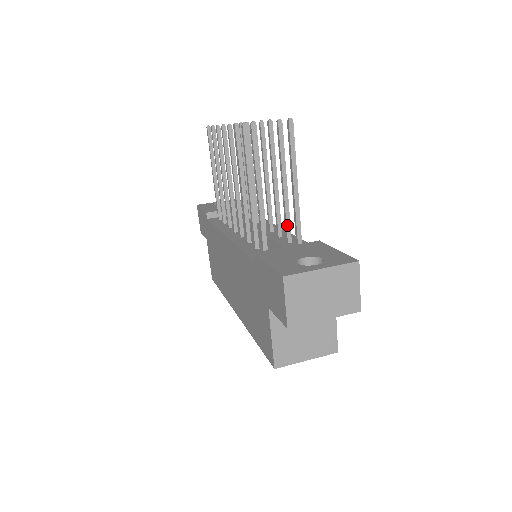
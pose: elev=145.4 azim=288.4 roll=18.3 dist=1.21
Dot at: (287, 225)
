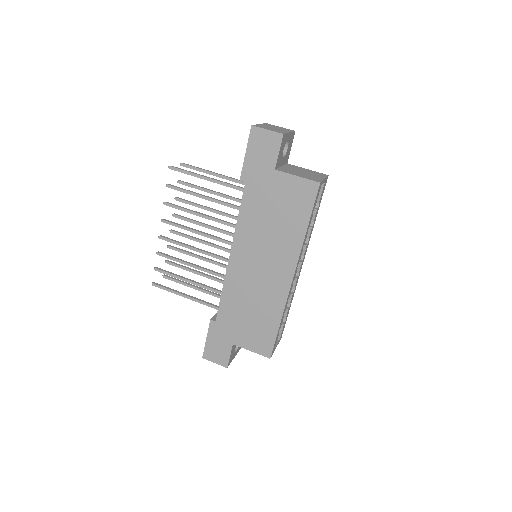
Dot at: (239, 200)
